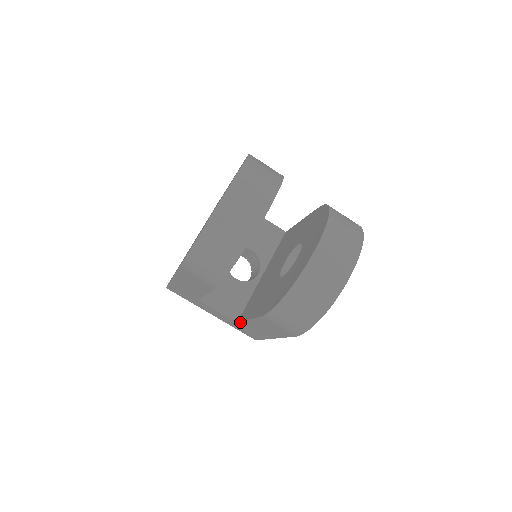
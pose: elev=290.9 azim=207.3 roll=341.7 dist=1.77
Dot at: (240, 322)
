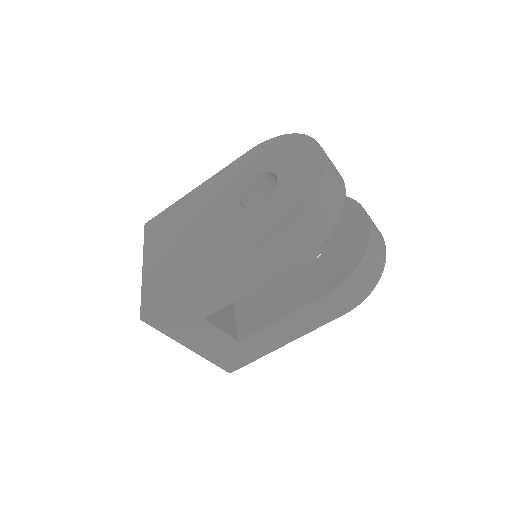
Dot at: (250, 336)
